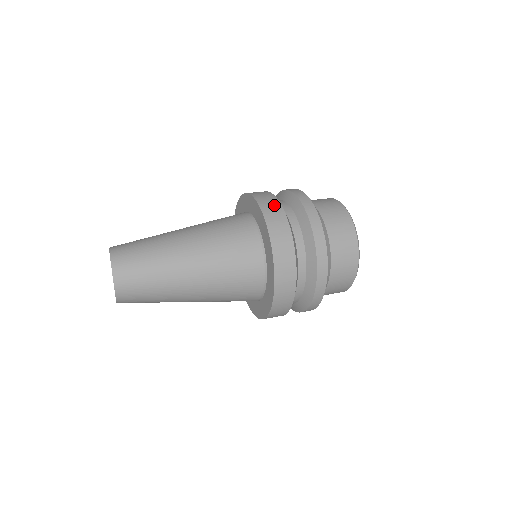
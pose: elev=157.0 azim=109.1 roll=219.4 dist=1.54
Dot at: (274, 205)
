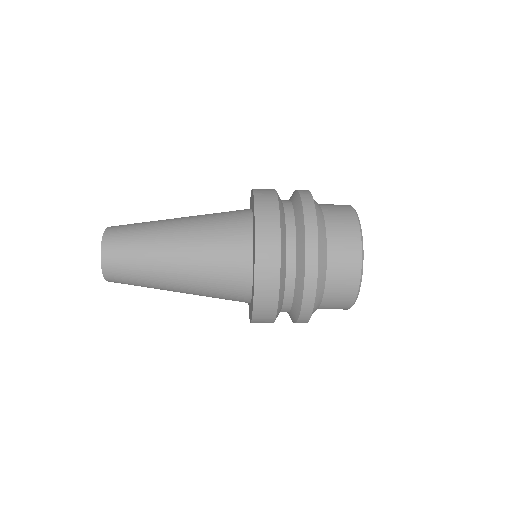
Dot at: (269, 193)
